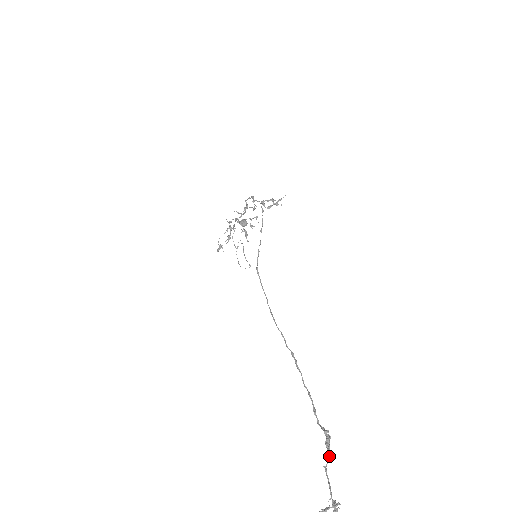
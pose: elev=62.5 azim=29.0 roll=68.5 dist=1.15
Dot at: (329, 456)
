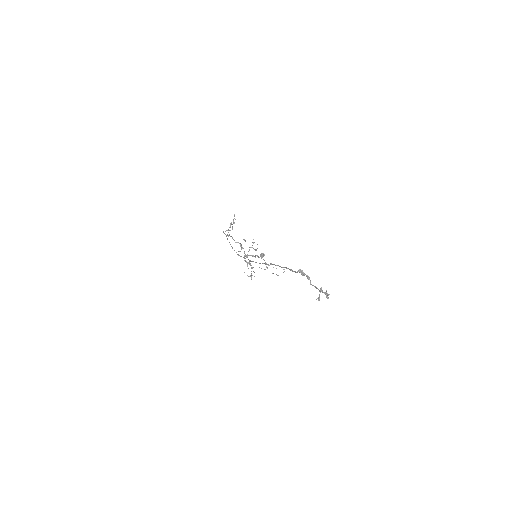
Dot at: (308, 278)
